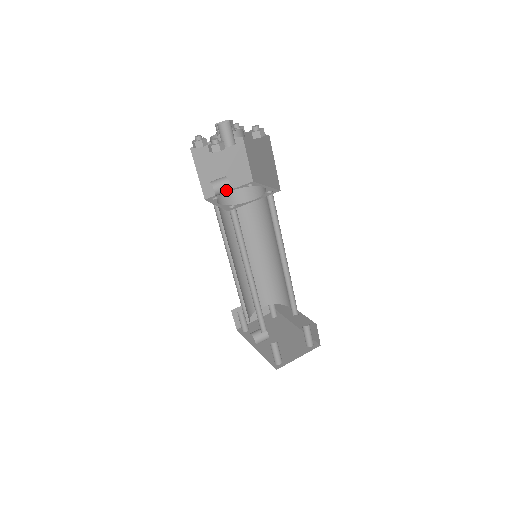
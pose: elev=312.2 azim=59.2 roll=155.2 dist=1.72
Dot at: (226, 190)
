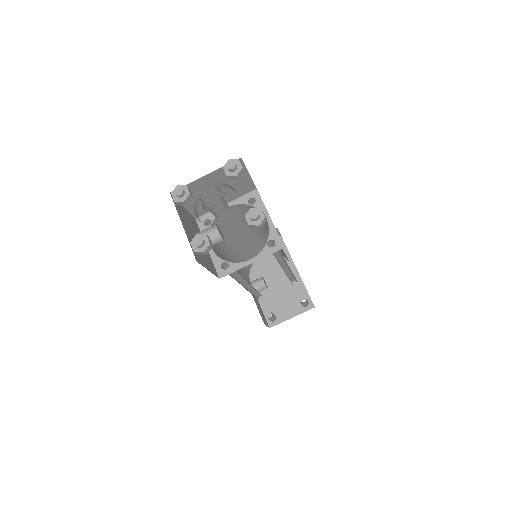
Dot at: (218, 243)
